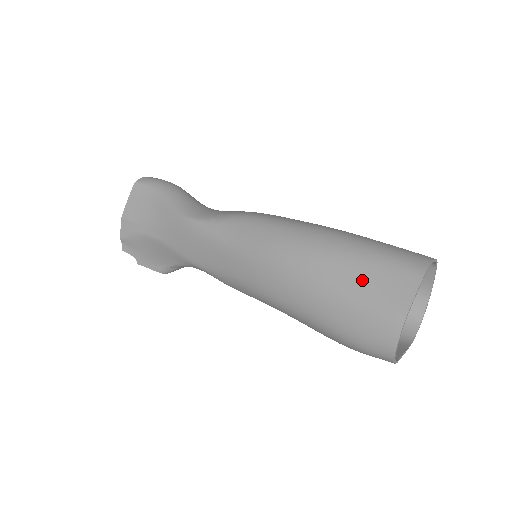
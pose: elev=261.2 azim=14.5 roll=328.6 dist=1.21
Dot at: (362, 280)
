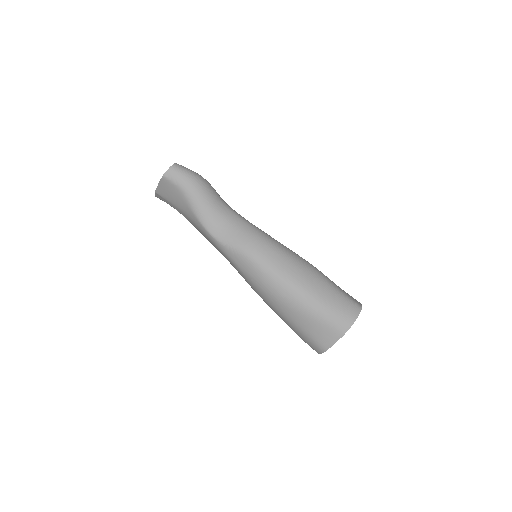
Dot at: (310, 328)
